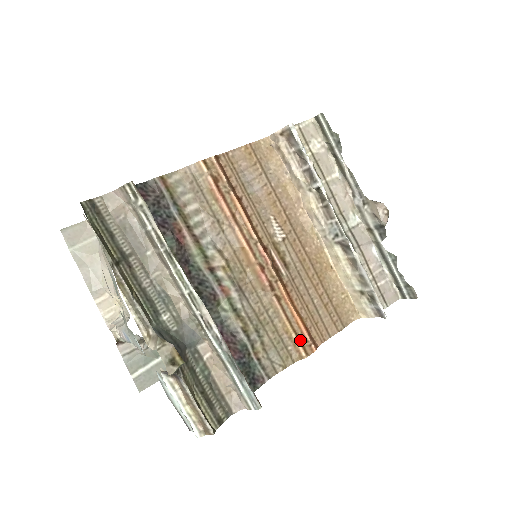
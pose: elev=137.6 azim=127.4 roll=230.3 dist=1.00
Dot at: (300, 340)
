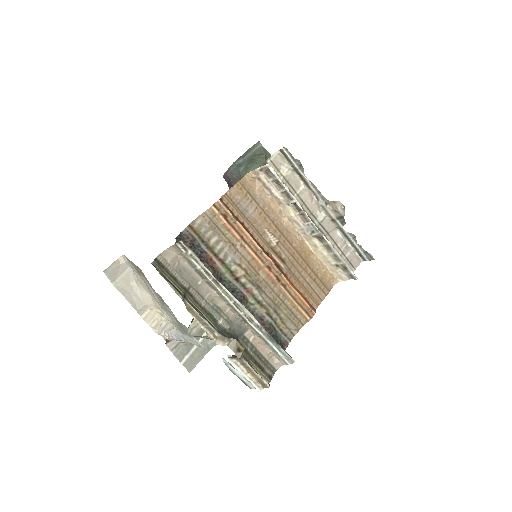
Dot at: (304, 309)
